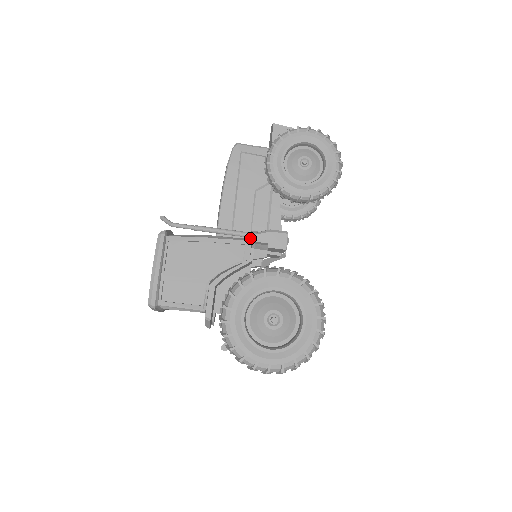
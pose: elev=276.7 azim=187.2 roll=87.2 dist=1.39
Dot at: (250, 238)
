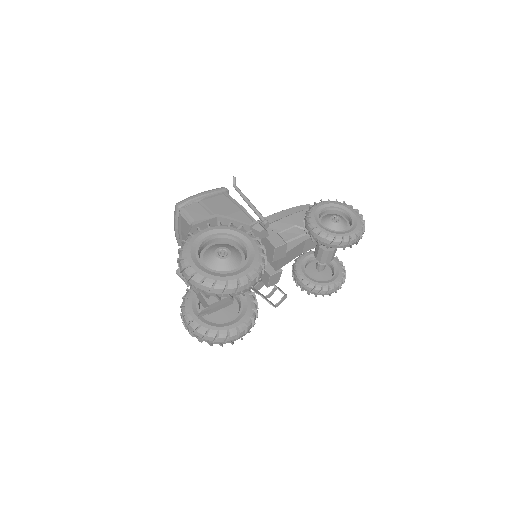
Dot at: (263, 222)
